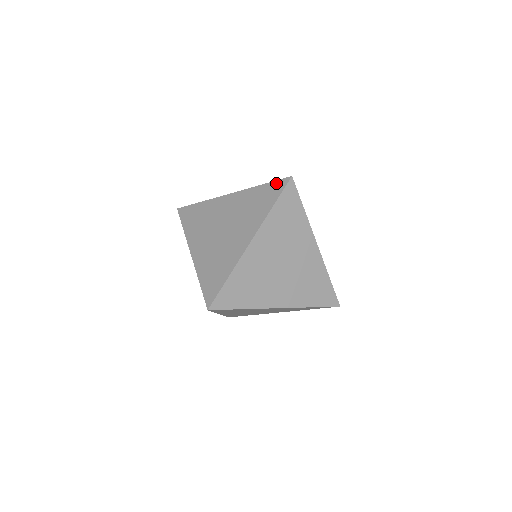
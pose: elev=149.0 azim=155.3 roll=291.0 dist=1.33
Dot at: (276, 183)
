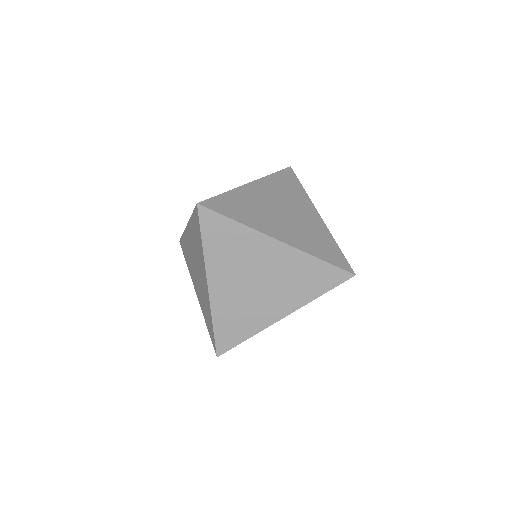
Dot at: (337, 271)
